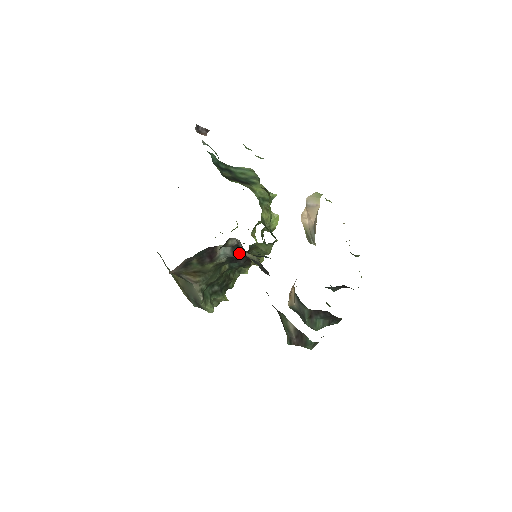
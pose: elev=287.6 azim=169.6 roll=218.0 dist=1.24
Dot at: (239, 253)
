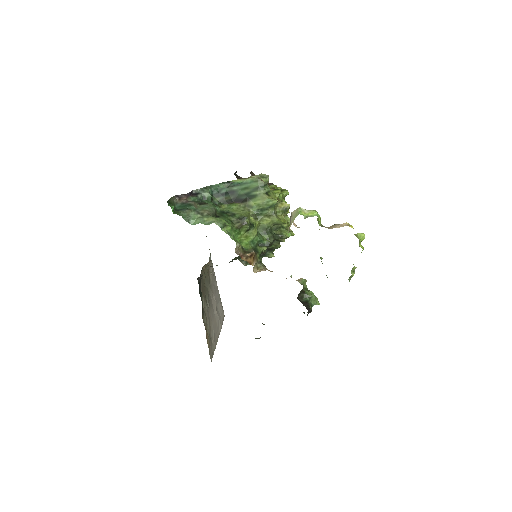
Dot at: occluded
